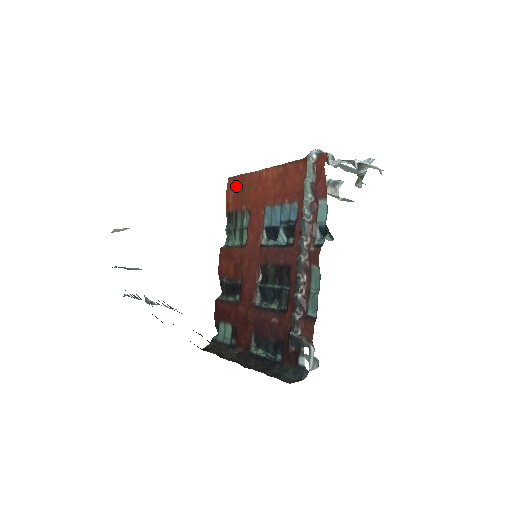
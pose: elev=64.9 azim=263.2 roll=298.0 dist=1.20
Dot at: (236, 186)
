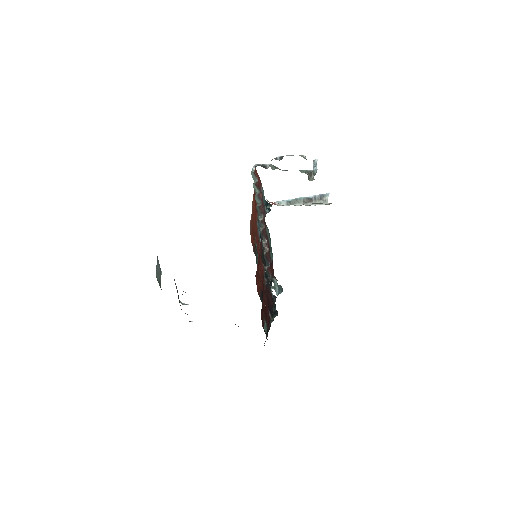
Dot at: (251, 229)
